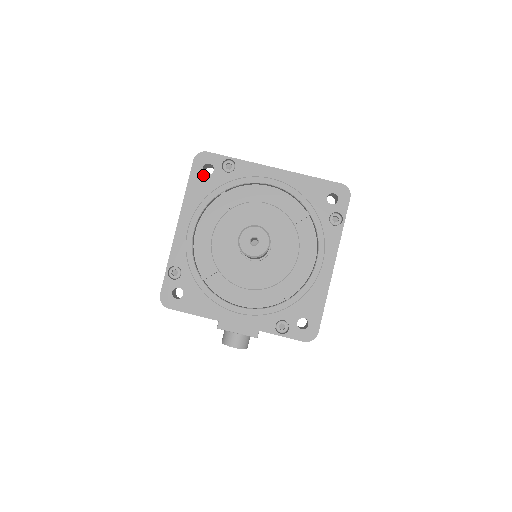
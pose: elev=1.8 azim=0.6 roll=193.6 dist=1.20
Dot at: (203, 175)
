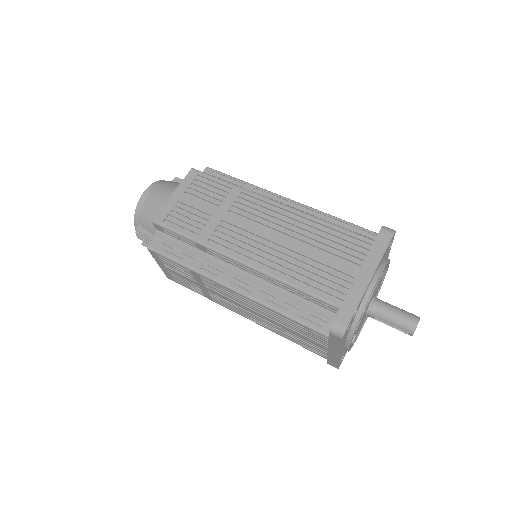
Dot at: occluded
